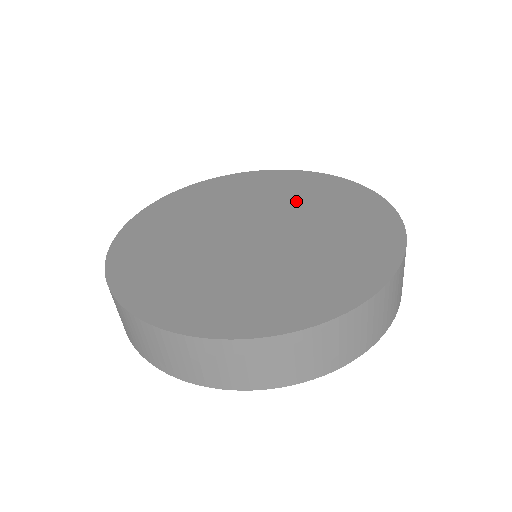
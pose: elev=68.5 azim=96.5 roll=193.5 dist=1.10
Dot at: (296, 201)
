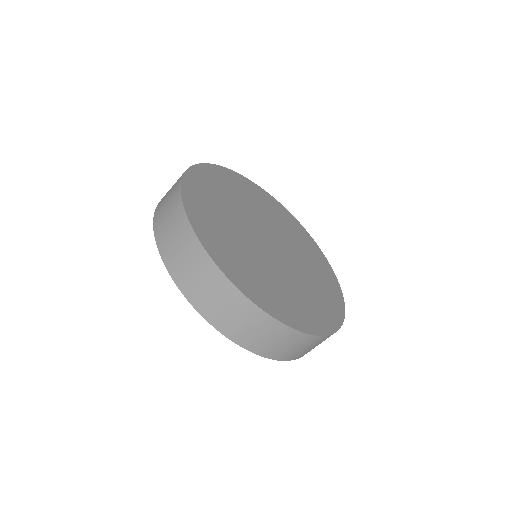
Dot at: (285, 230)
